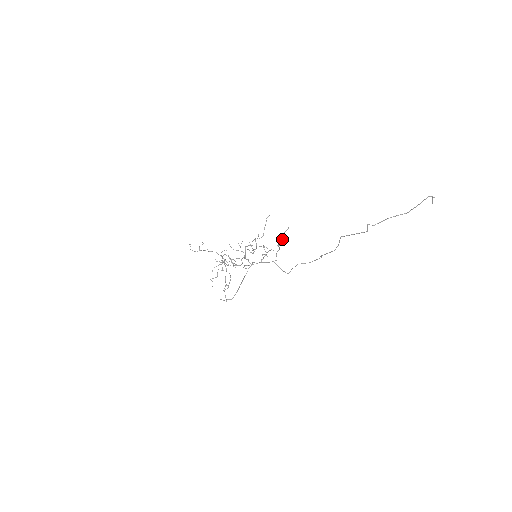
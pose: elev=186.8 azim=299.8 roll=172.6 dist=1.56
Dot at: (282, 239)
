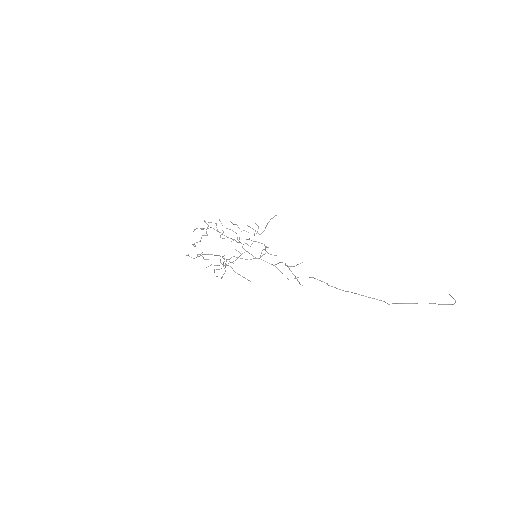
Dot at: occluded
